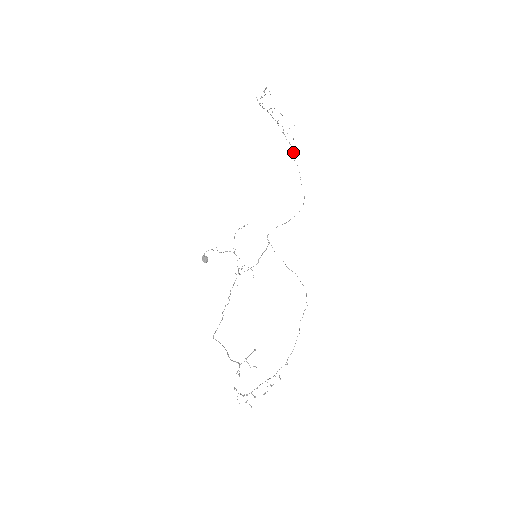
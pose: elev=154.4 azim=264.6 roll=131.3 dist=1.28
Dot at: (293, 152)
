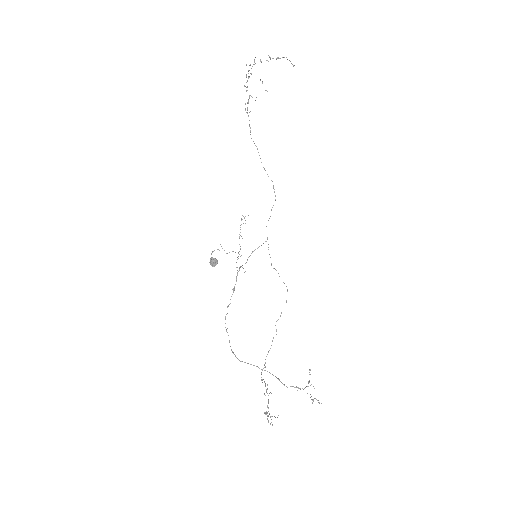
Dot at: (250, 127)
